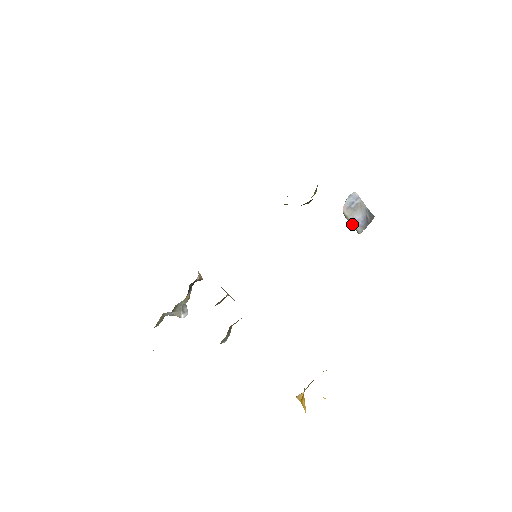
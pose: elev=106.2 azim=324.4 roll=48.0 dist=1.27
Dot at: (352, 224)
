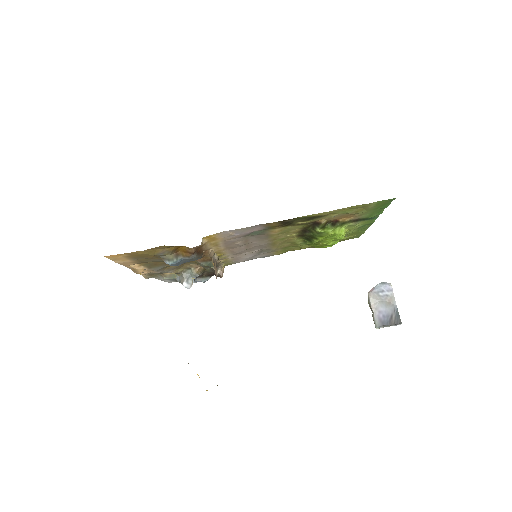
Dot at: (373, 313)
